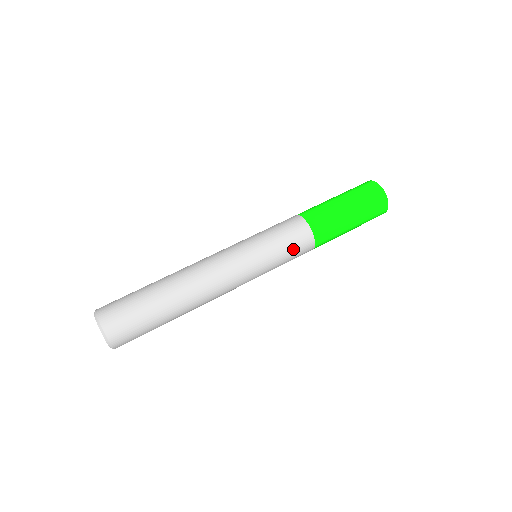
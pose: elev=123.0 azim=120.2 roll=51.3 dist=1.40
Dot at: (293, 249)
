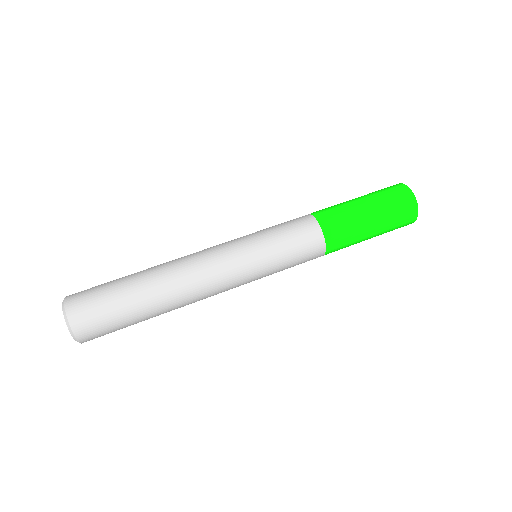
Dot at: (298, 249)
